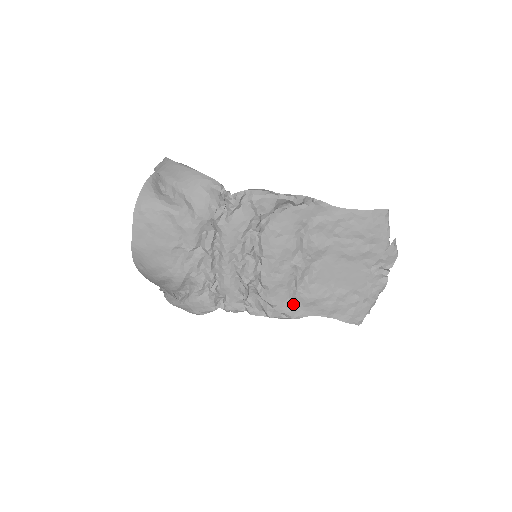
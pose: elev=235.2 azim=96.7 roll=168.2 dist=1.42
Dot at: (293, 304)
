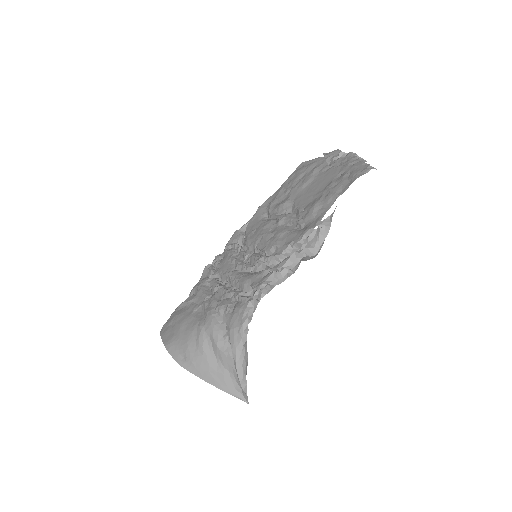
Dot at: (306, 228)
